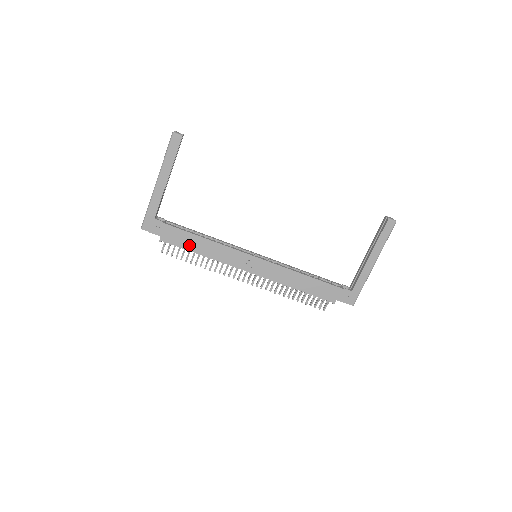
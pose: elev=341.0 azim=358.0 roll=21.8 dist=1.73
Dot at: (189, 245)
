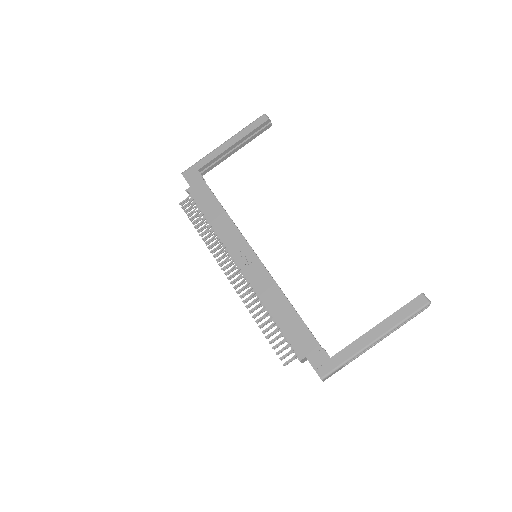
Dot at: (206, 207)
